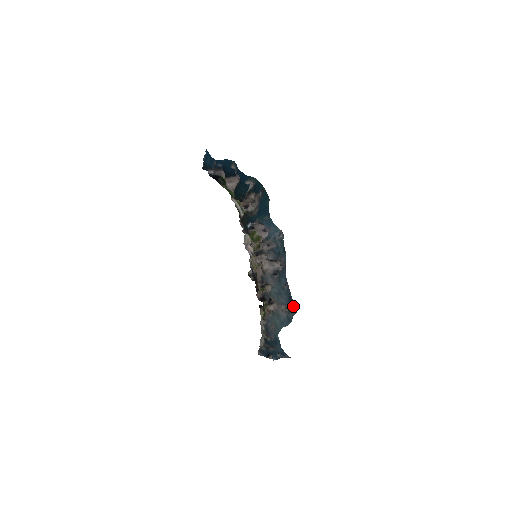
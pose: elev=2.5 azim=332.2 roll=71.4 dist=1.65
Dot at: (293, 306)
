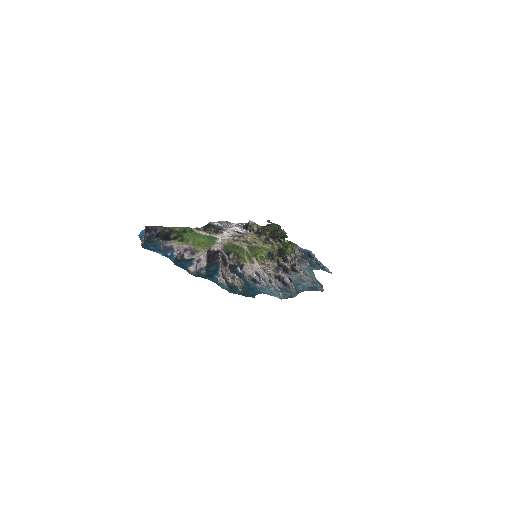
Dot at: (319, 290)
